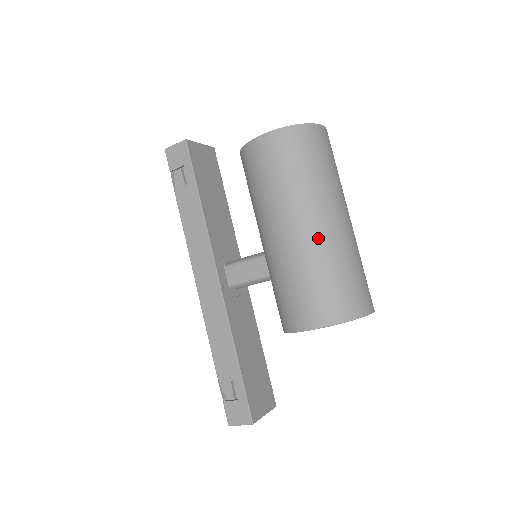
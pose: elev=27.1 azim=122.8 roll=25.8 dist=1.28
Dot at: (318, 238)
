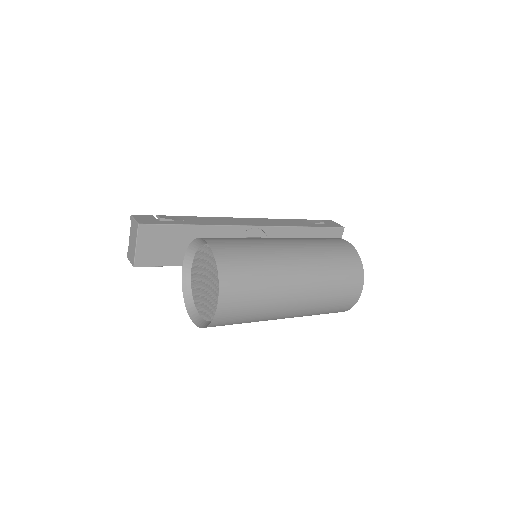
Dot at: occluded
